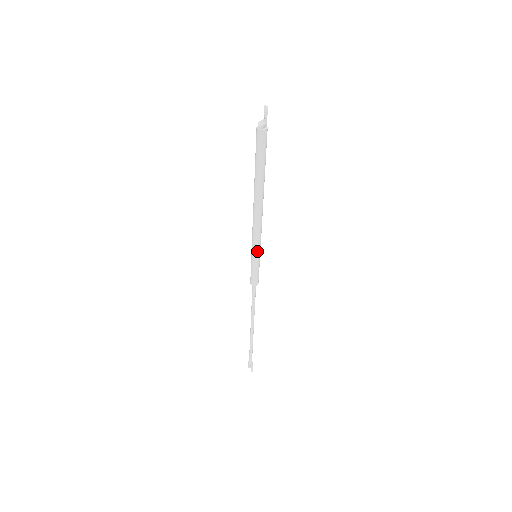
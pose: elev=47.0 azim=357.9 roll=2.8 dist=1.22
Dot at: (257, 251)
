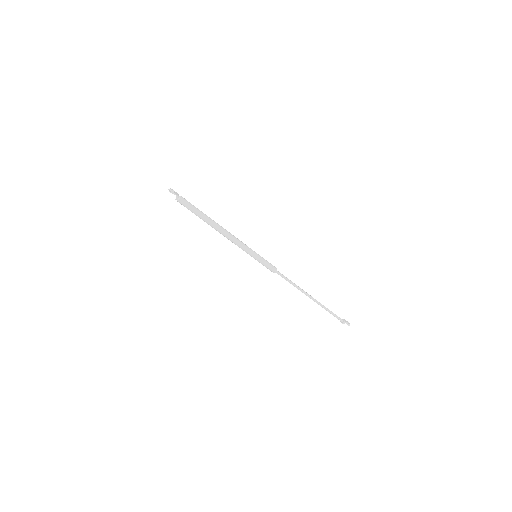
Dot at: (251, 253)
